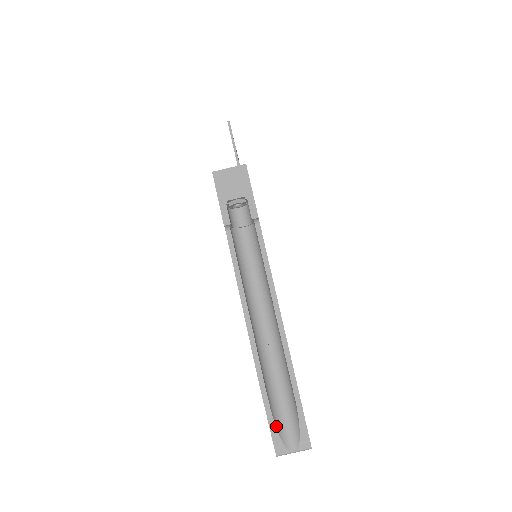
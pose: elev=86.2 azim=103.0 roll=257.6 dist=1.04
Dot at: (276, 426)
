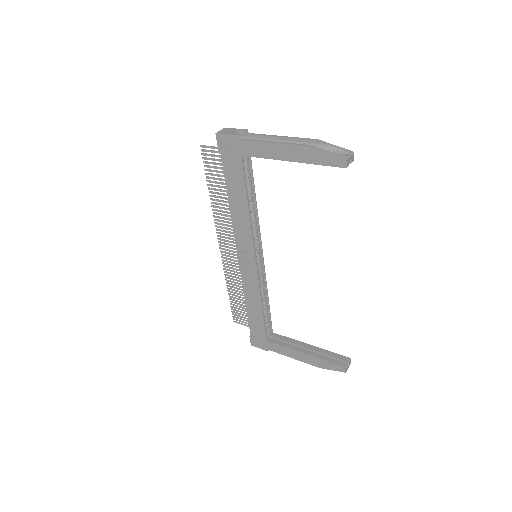
Dot at: (333, 153)
